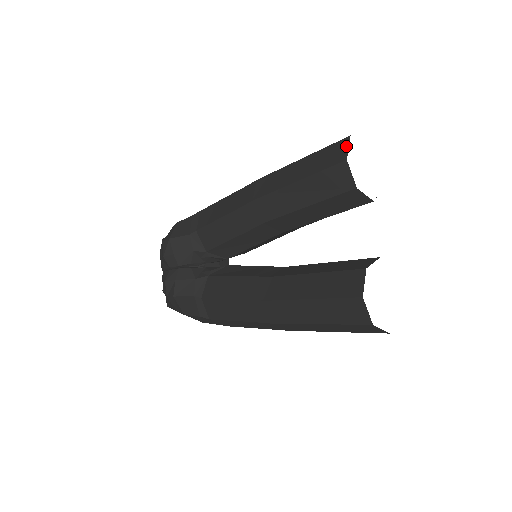
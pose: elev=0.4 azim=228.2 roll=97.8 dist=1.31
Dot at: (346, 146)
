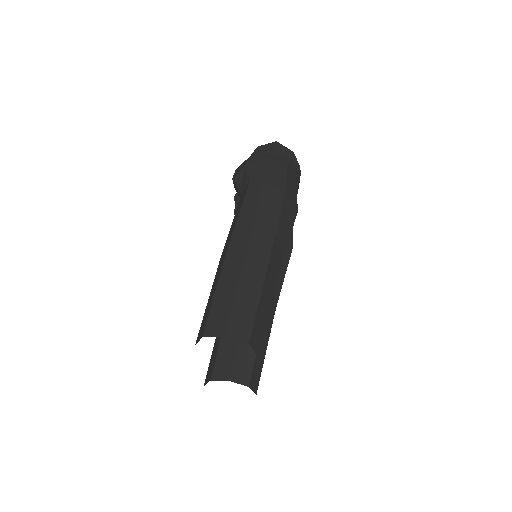
Dot at: (199, 338)
